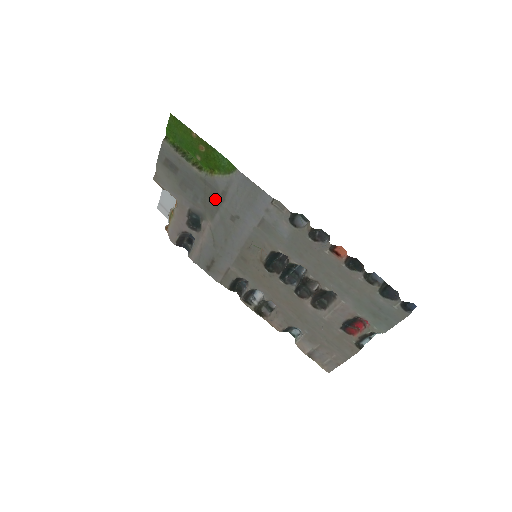
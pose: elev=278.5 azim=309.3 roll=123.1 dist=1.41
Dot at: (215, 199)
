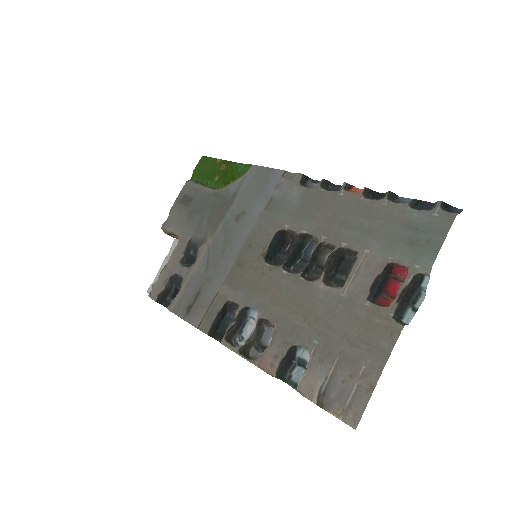
Dot at: (223, 208)
